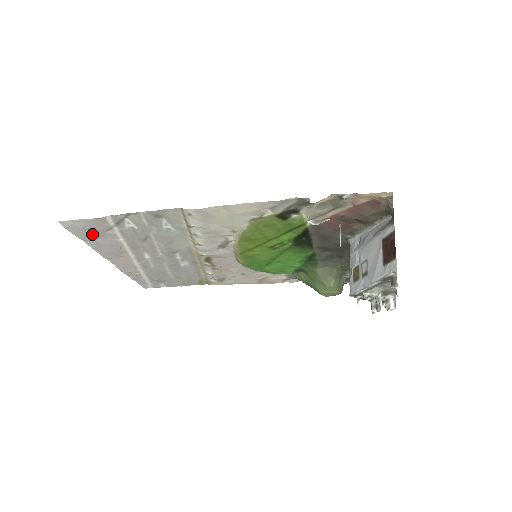
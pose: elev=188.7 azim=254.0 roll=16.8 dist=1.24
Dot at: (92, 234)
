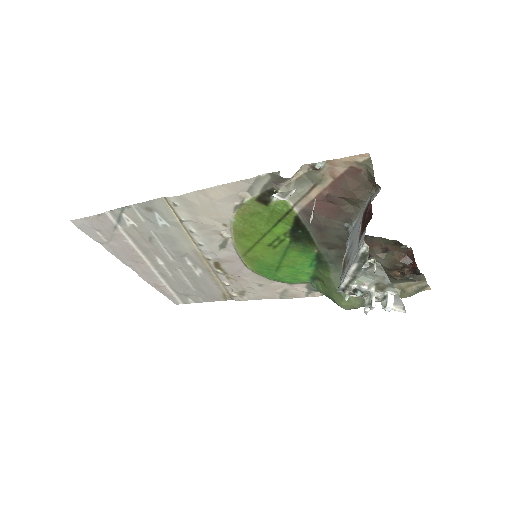
Dot at: (103, 235)
